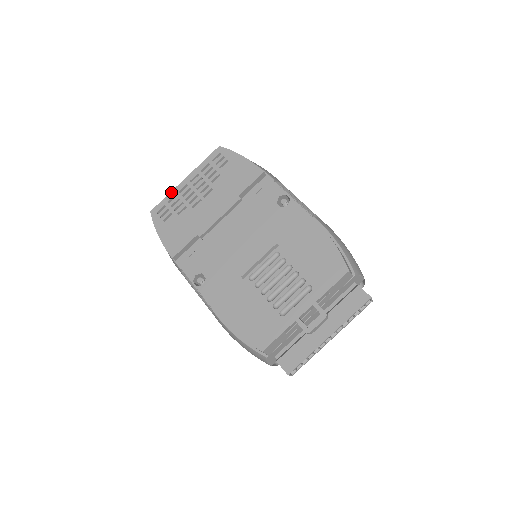
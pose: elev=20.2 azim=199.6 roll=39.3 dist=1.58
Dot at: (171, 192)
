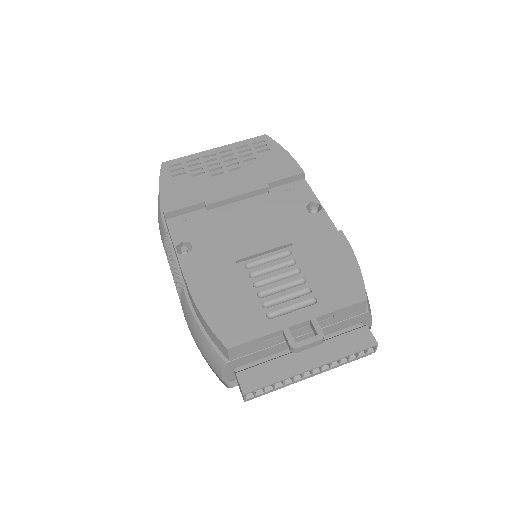
Dot at: (194, 154)
